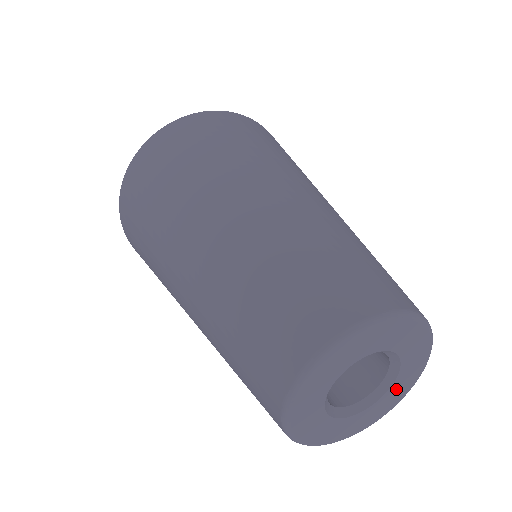
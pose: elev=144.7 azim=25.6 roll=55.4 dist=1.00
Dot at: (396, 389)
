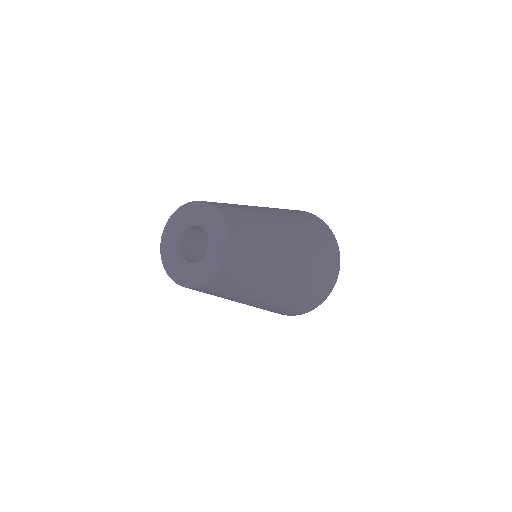
Dot at: (212, 233)
